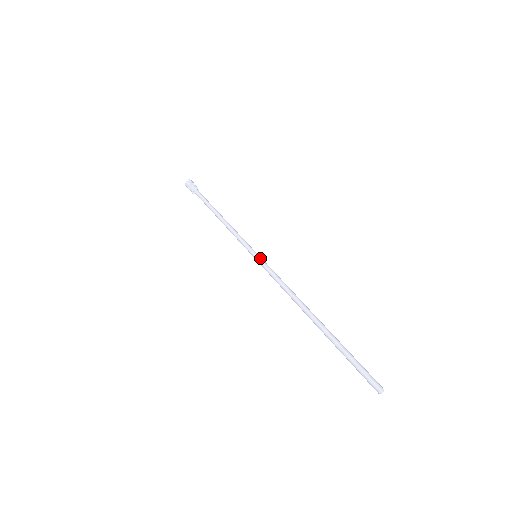
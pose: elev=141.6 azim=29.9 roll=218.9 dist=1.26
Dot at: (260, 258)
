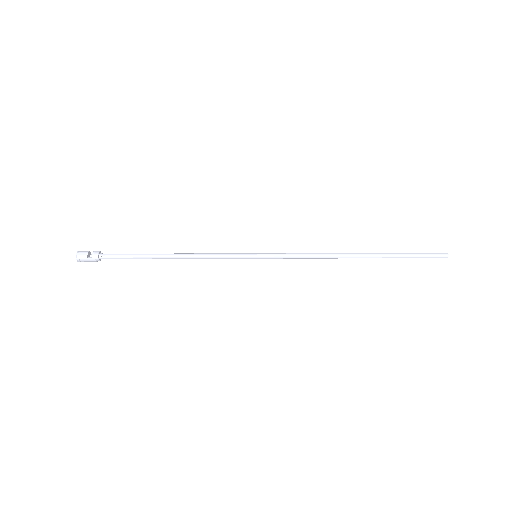
Dot at: (264, 253)
